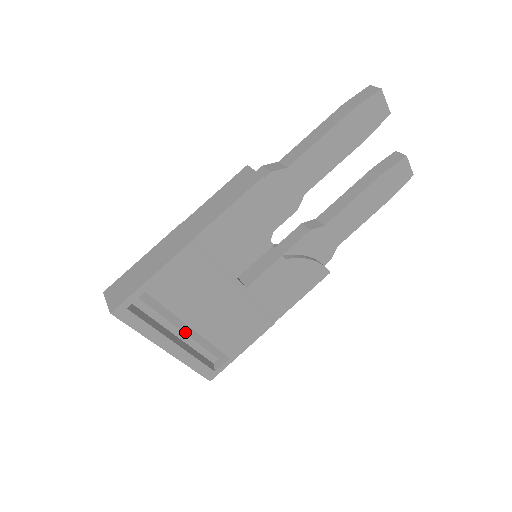
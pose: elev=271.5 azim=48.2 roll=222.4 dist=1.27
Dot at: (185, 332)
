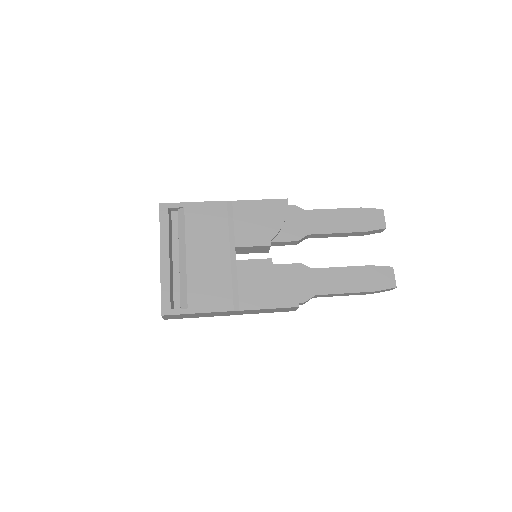
Dot at: (180, 259)
